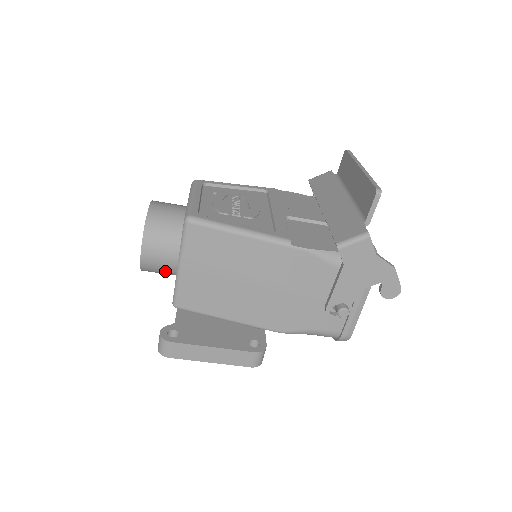
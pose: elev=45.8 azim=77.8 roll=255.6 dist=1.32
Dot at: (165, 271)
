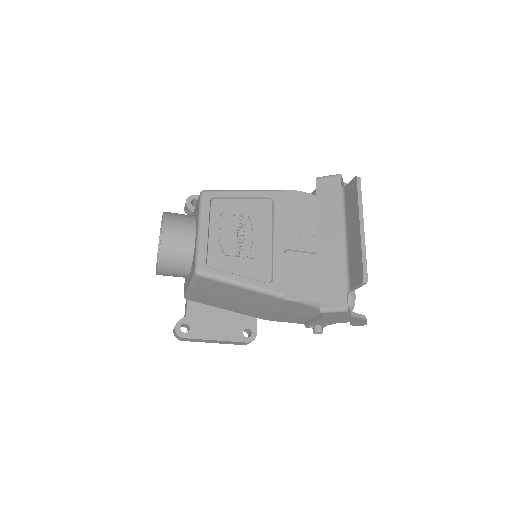
Dot at: occluded
